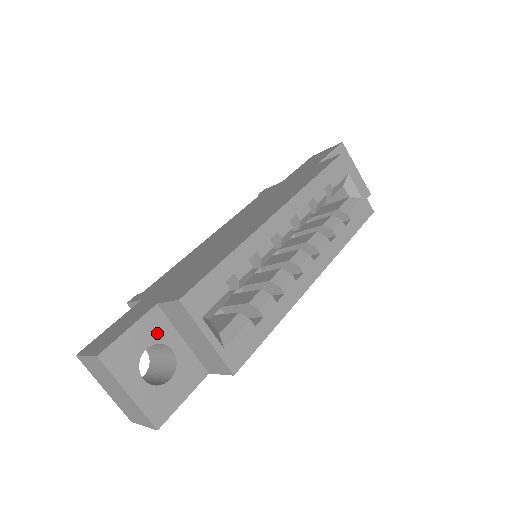
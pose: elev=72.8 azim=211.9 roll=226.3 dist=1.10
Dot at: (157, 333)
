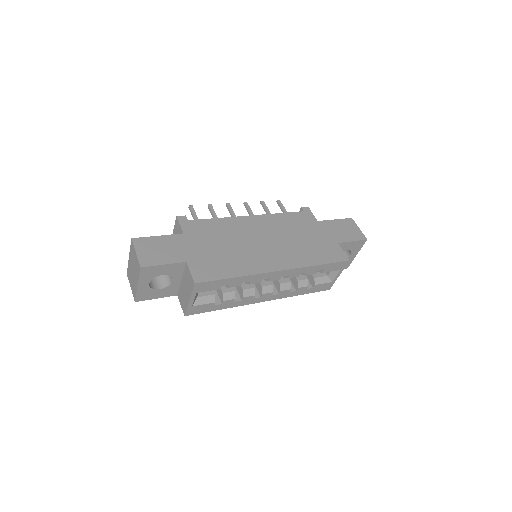
Dot at: (174, 272)
